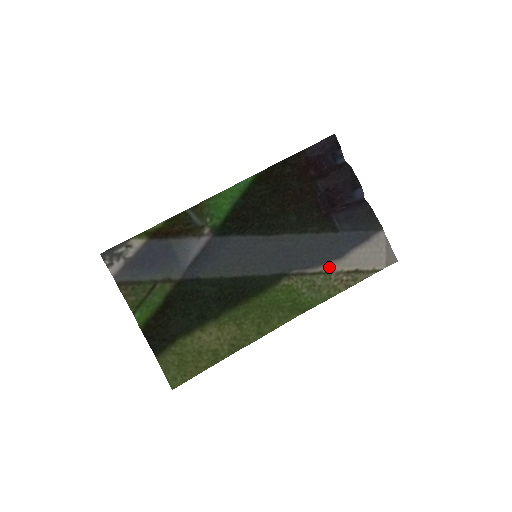
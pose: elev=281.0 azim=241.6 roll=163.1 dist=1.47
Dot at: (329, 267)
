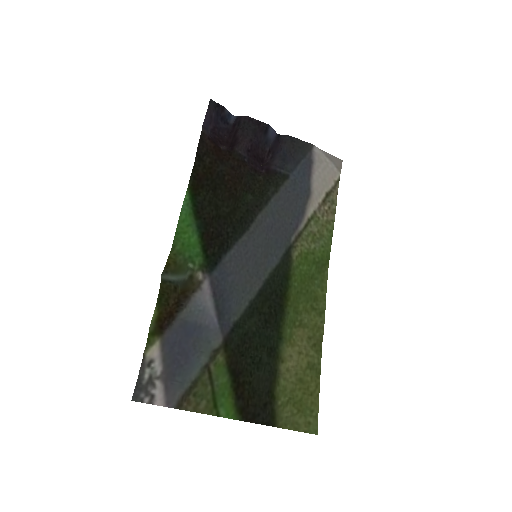
Dot at: (310, 210)
